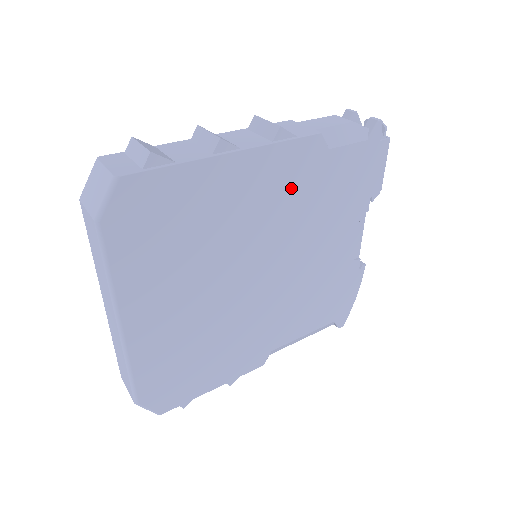
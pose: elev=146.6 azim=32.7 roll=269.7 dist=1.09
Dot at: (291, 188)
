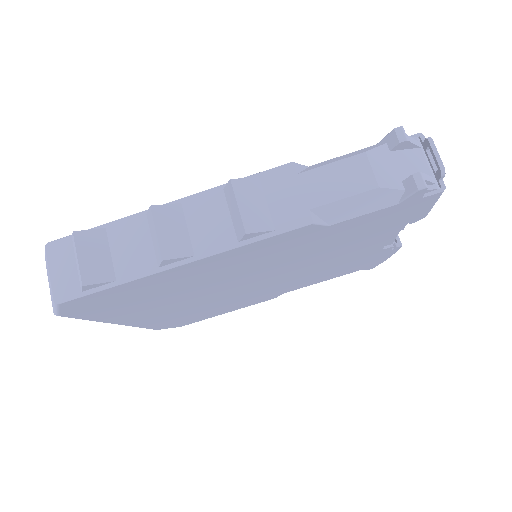
Dot at: (276, 253)
